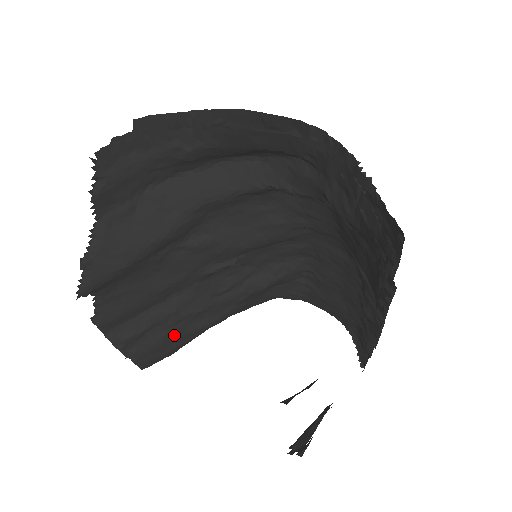
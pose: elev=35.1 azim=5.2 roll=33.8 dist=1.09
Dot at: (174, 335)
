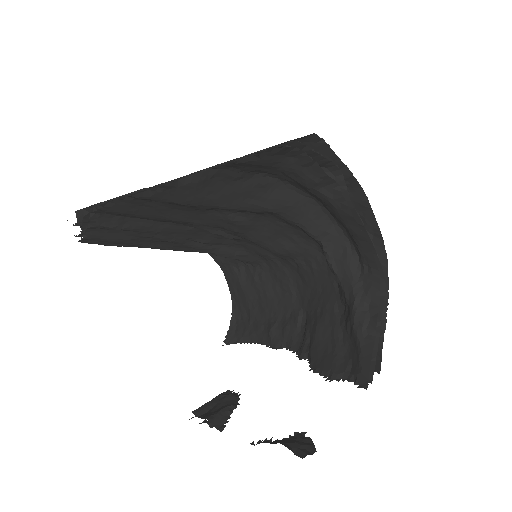
Dot at: (133, 242)
